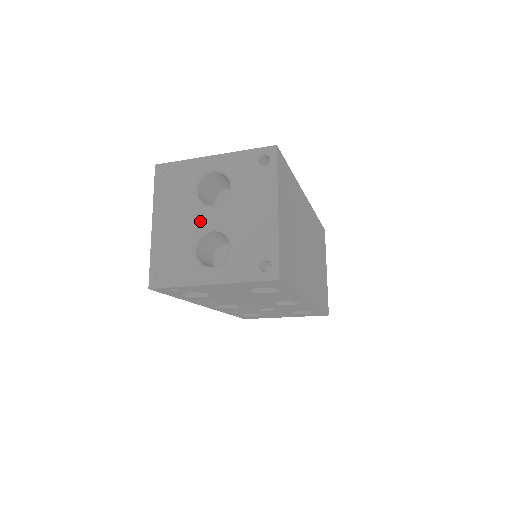
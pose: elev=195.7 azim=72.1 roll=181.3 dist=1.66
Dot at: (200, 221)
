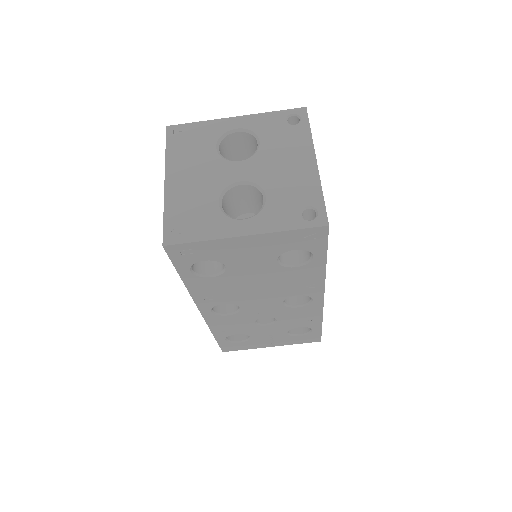
Dot at: (225, 175)
